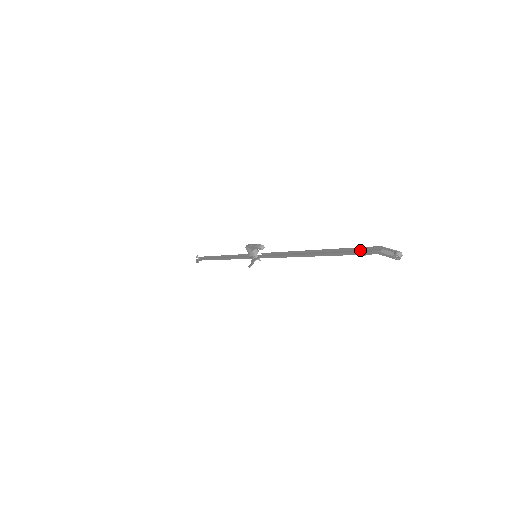
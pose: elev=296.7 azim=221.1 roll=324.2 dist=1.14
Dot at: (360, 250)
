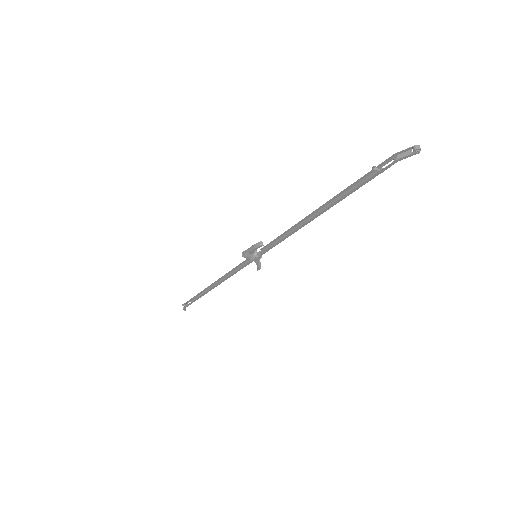
Dot at: (373, 172)
